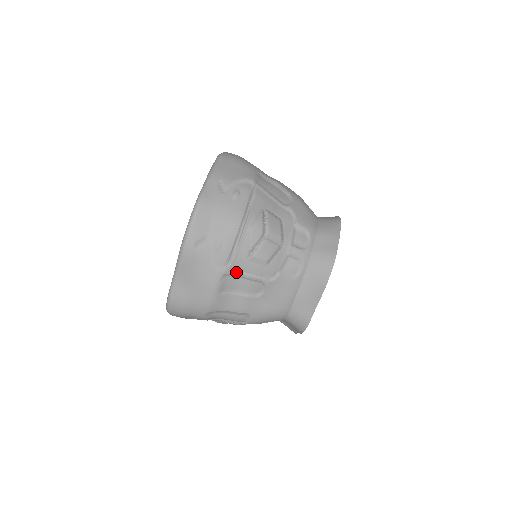
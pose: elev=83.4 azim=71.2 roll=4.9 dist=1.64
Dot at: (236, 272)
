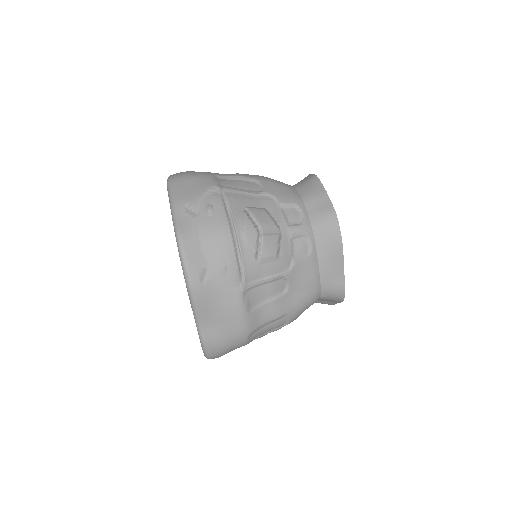
Dot at: (253, 283)
